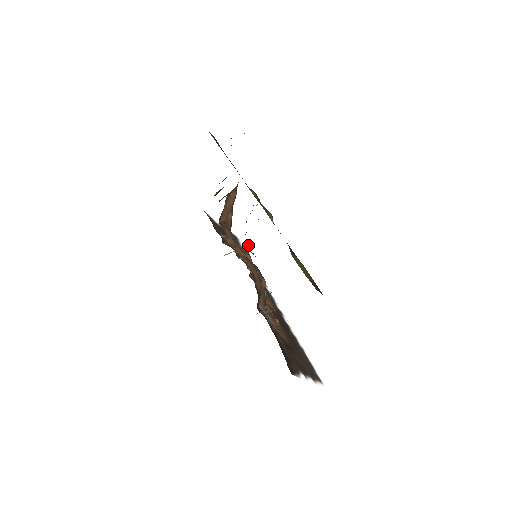
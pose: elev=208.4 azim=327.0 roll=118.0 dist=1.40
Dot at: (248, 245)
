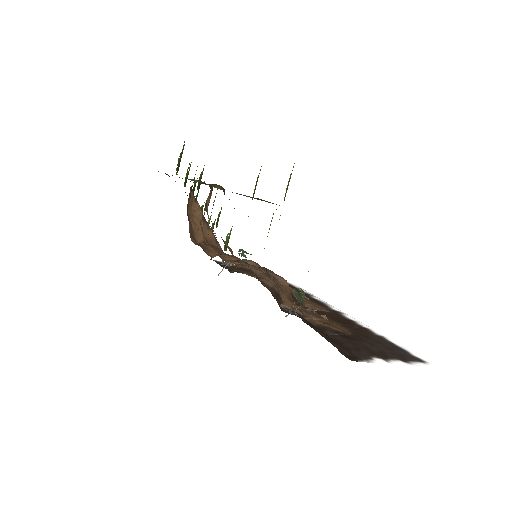
Dot at: (240, 249)
